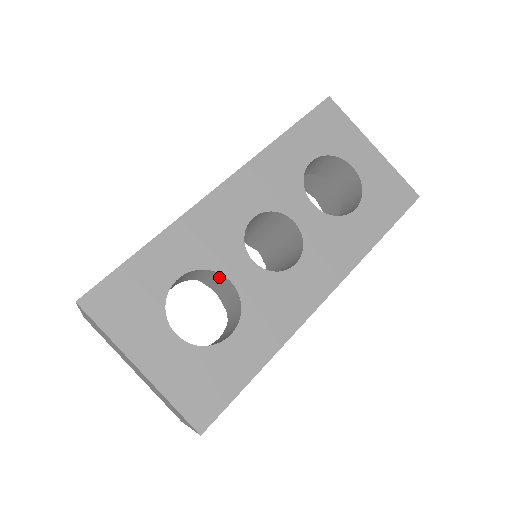
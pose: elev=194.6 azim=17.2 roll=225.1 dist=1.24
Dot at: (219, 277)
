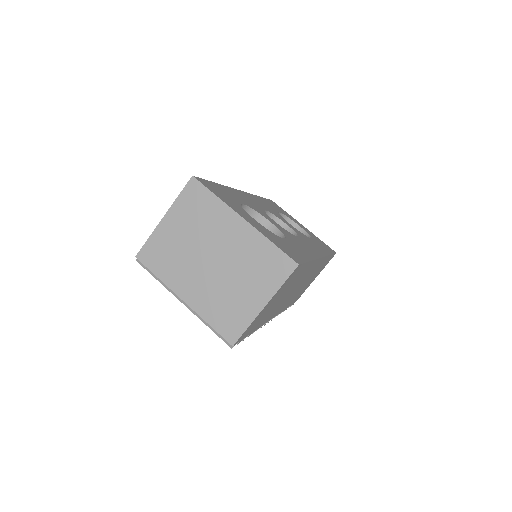
Dot at: occluded
